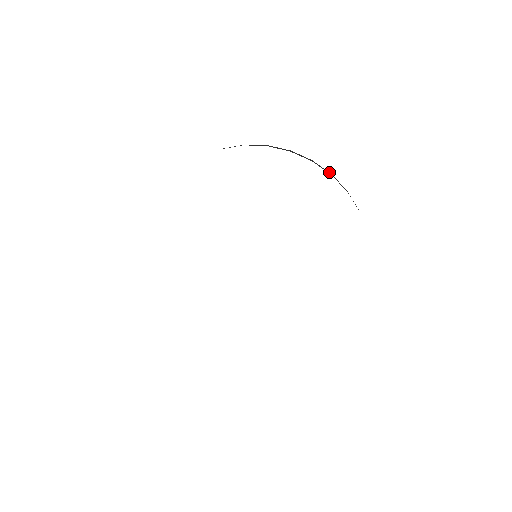
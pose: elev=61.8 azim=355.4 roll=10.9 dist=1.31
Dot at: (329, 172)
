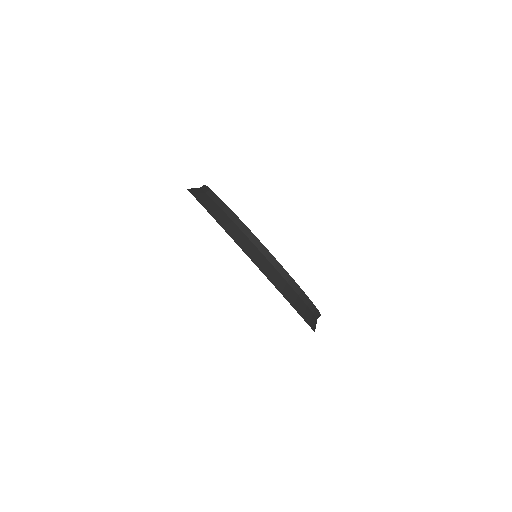
Dot at: occluded
